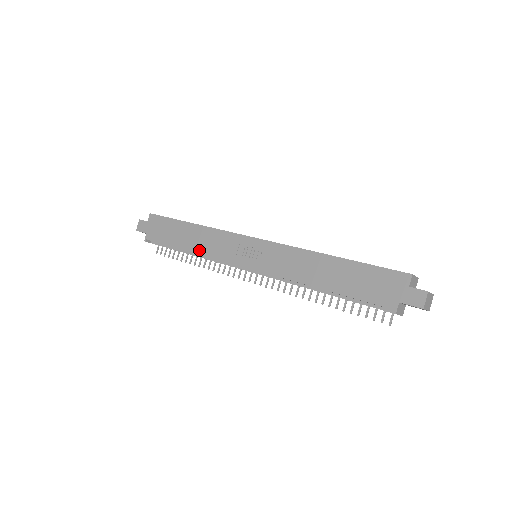
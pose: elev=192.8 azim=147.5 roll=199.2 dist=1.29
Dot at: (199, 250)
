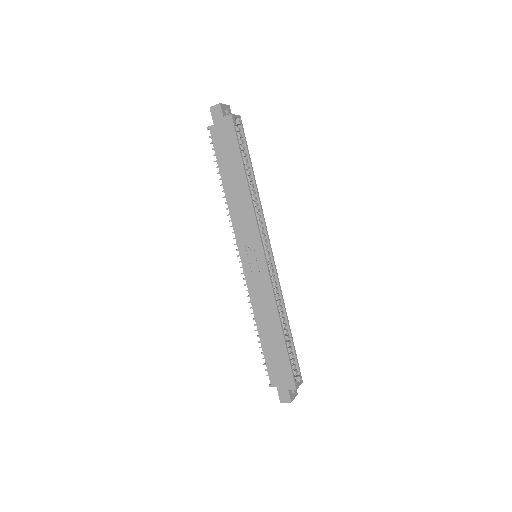
Dot at: (230, 203)
